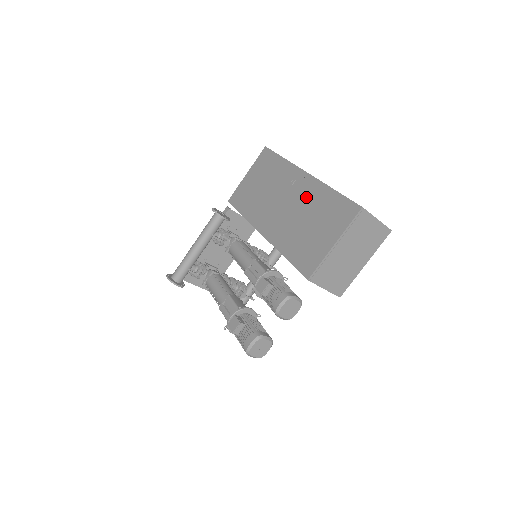
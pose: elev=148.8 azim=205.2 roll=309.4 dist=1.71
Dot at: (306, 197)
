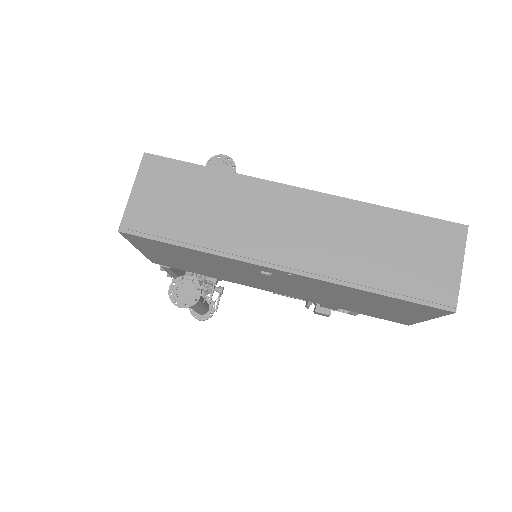
Dot at: (321, 289)
